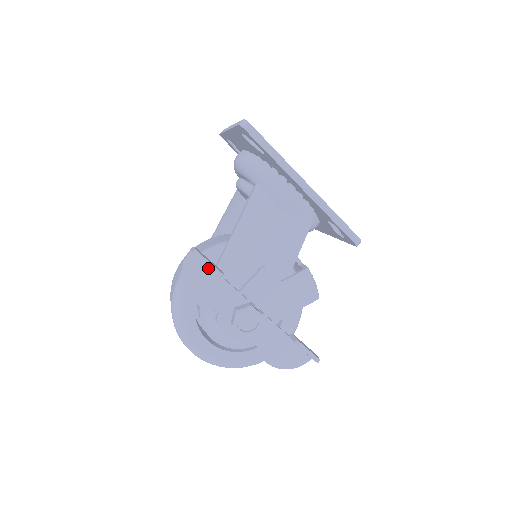
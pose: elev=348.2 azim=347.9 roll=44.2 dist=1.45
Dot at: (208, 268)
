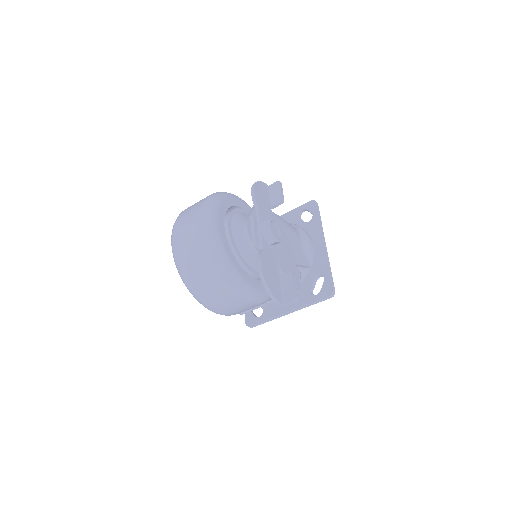
Dot at: (269, 199)
